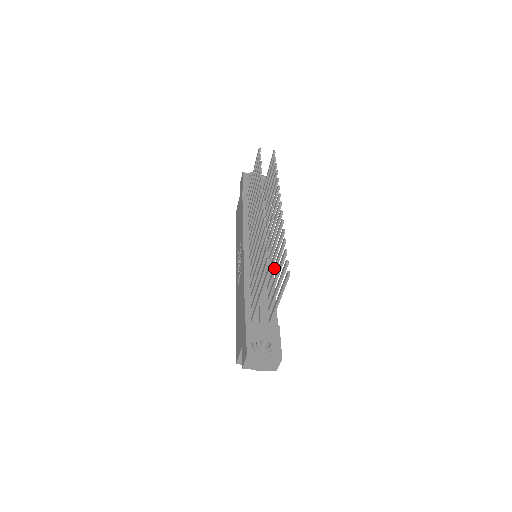
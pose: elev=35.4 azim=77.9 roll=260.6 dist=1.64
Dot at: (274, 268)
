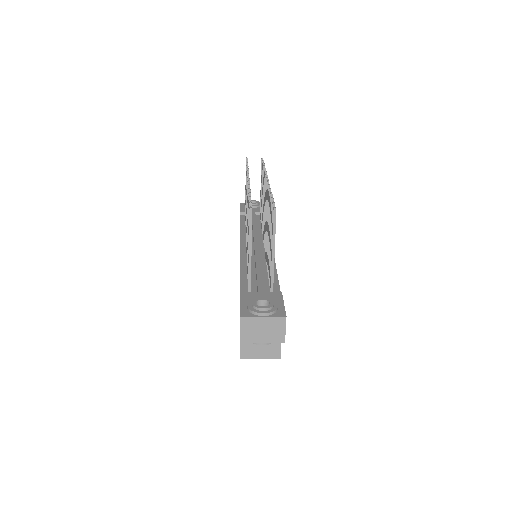
Dot at: (268, 236)
